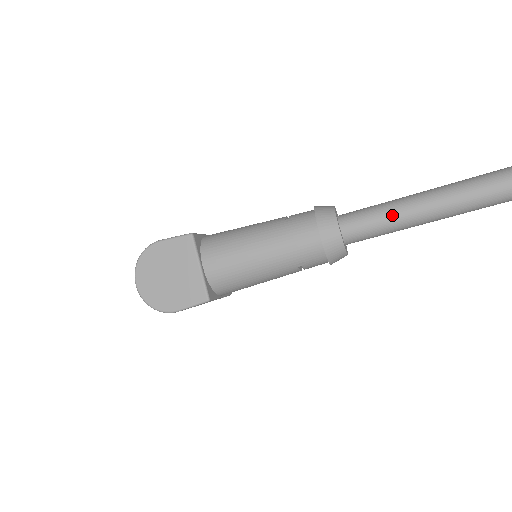
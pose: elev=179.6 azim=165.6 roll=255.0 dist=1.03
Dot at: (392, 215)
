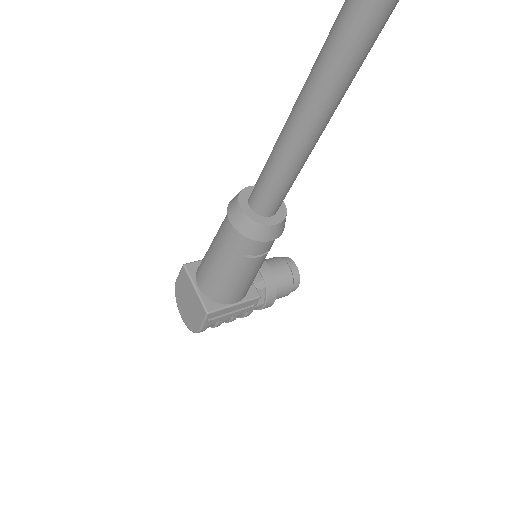
Dot at: (268, 170)
